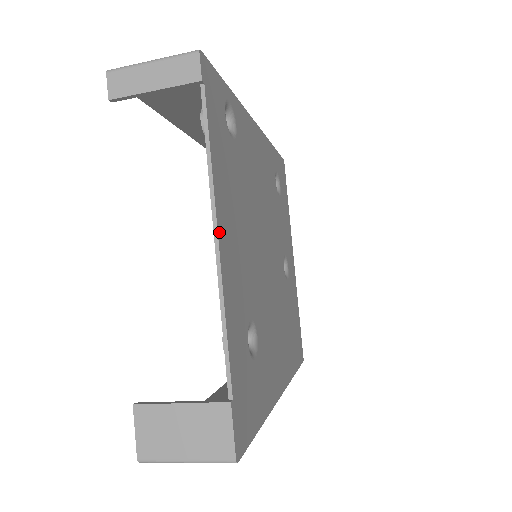
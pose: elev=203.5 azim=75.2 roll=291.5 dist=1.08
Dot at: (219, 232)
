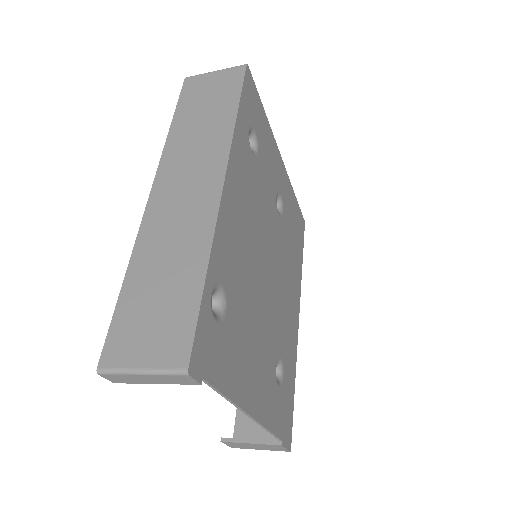
Dot at: (249, 411)
